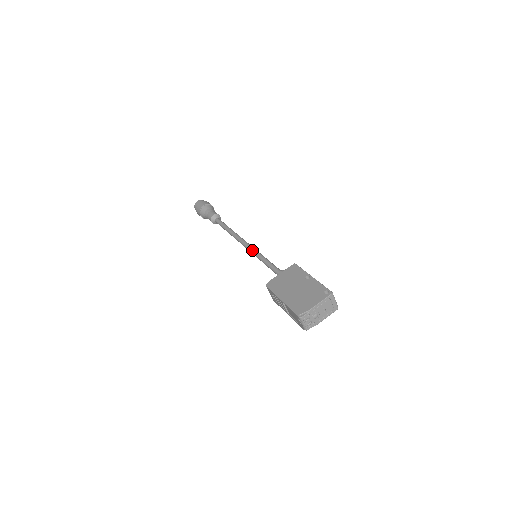
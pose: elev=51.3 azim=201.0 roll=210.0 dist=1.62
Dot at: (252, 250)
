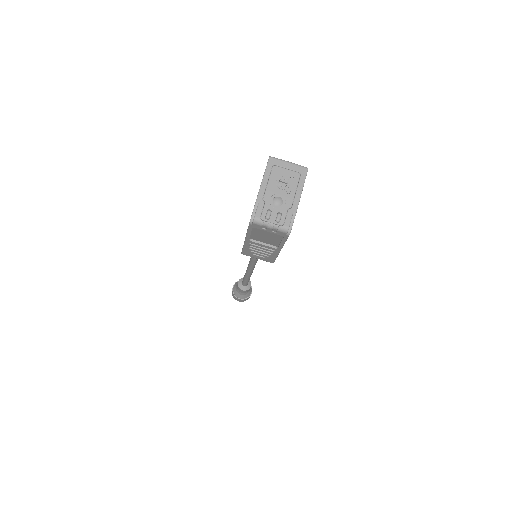
Dot at: occluded
